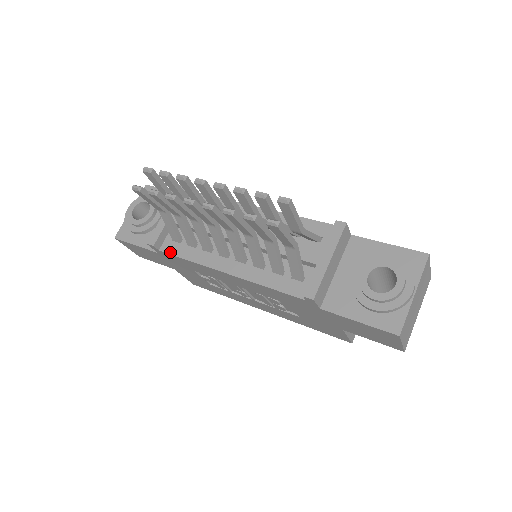
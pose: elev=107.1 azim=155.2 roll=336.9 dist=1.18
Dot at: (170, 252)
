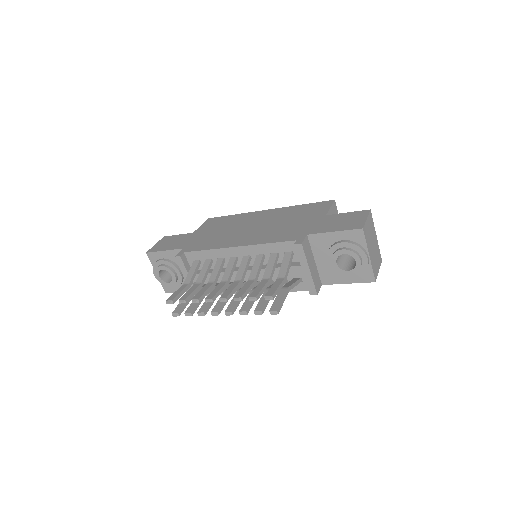
Dot at: occluded
